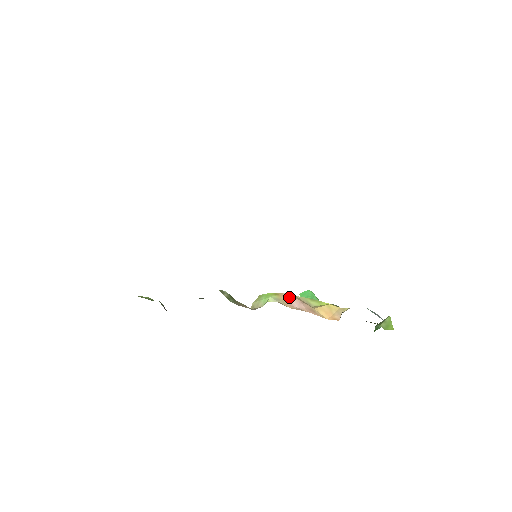
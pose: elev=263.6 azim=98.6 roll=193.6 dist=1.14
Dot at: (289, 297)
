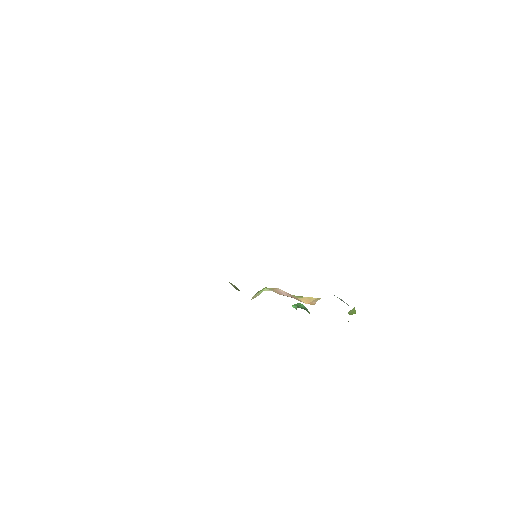
Dot at: (280, 290)
